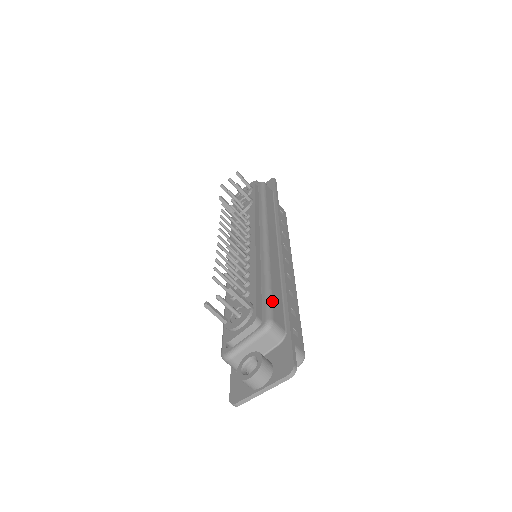
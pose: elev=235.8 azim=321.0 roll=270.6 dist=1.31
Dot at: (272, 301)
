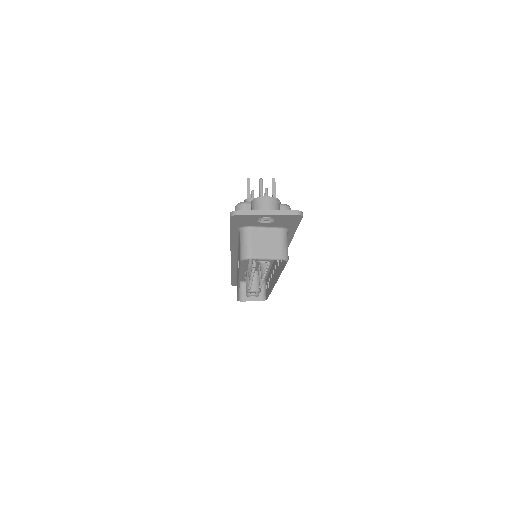
Dot at: occluded
